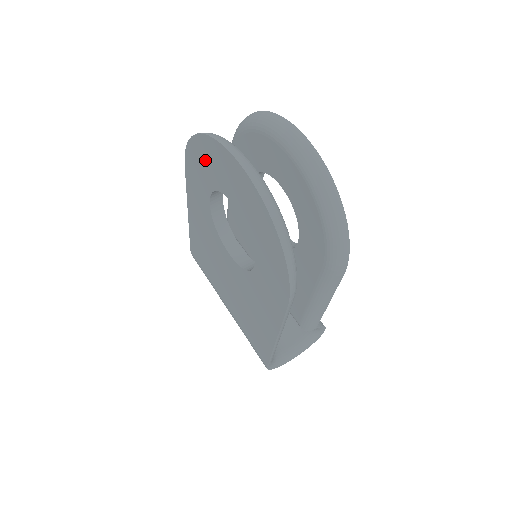
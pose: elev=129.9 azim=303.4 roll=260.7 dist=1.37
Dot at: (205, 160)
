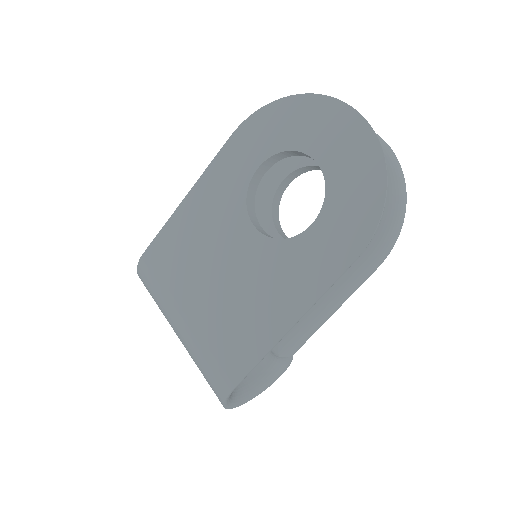
Dot at: (286, 121)
